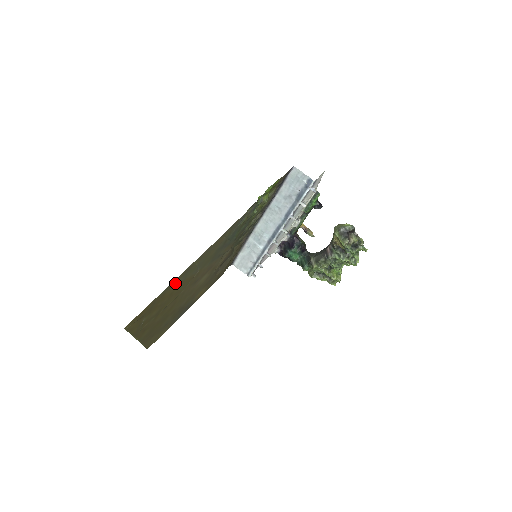
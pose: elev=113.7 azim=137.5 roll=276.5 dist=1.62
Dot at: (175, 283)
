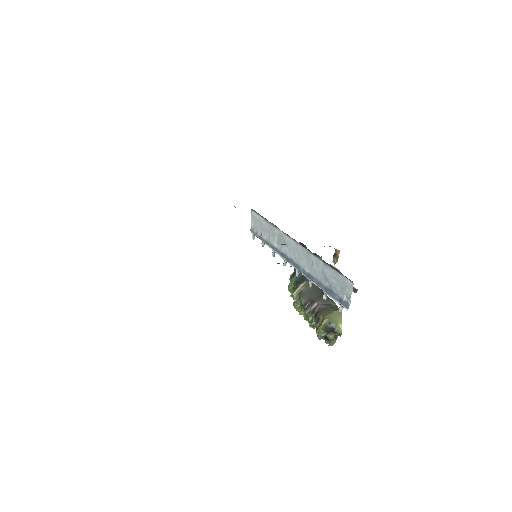
Dot at: occluded
